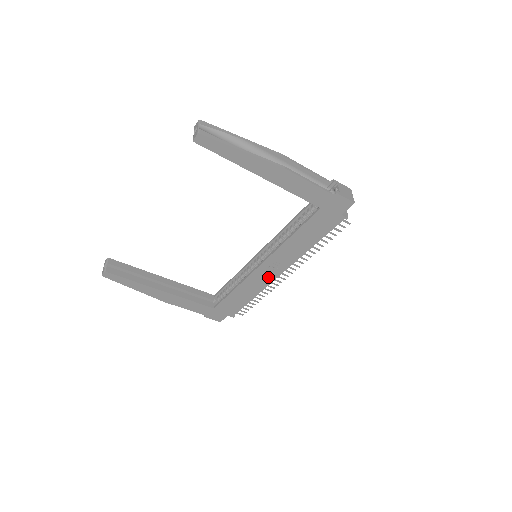
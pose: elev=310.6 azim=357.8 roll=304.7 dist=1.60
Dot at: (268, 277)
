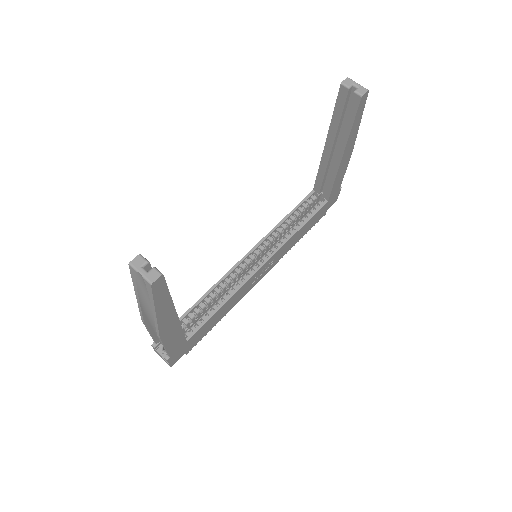
Dot at: (253, 283)
